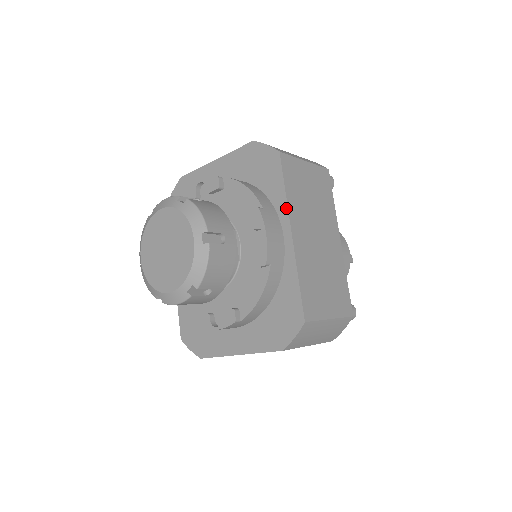
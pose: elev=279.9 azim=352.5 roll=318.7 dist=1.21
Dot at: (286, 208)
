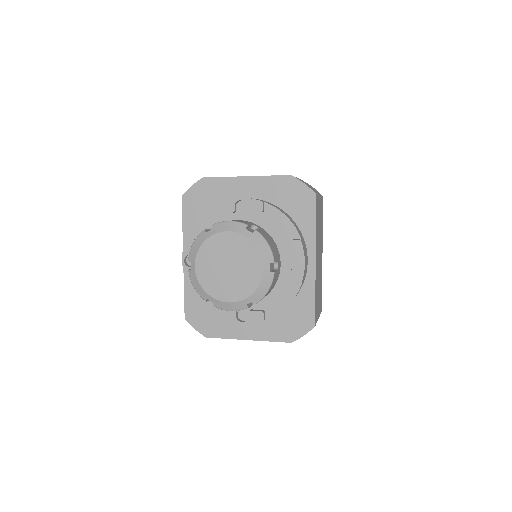
Dot at: (314, 240)
